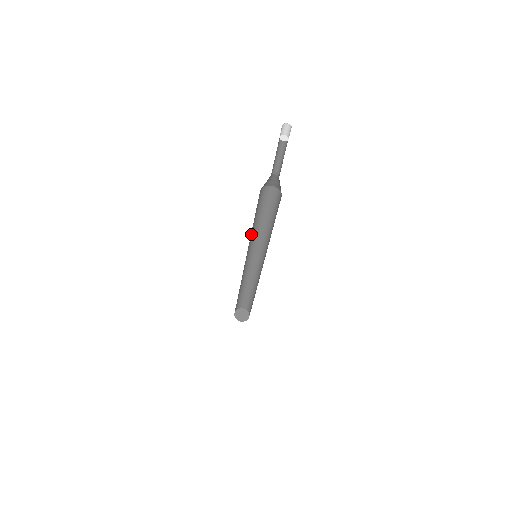
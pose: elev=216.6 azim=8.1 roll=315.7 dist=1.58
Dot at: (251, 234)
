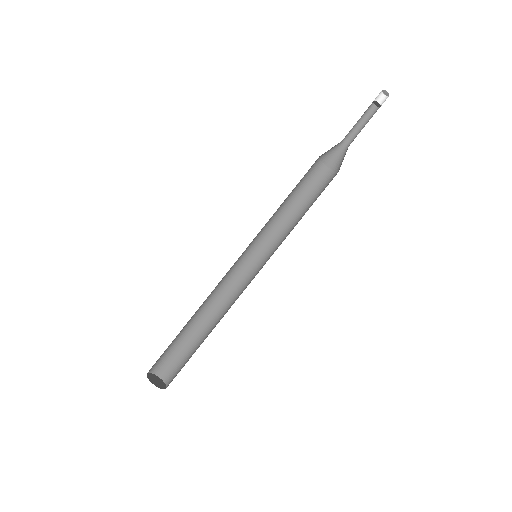
Dot at: occluded
